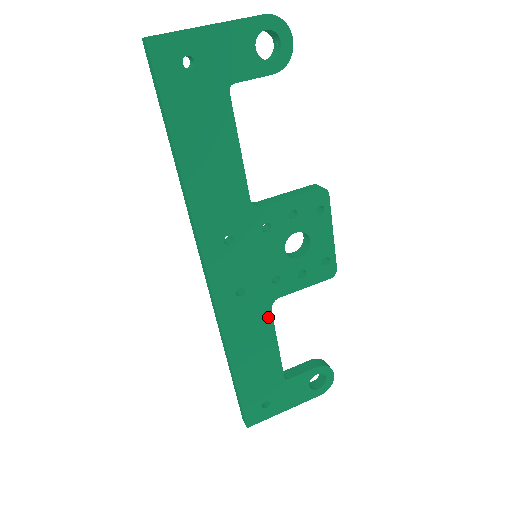
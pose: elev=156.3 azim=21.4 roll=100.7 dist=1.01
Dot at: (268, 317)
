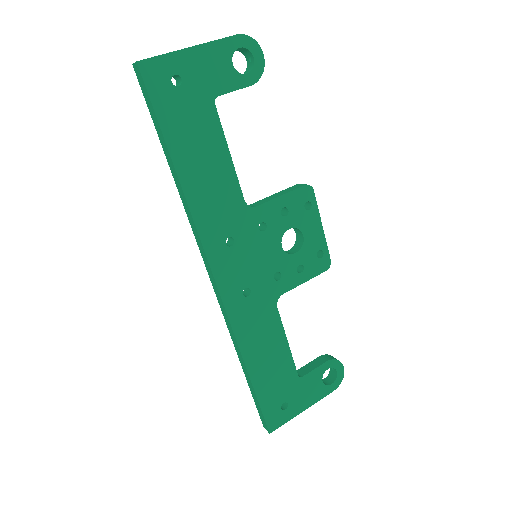
Dot at: (275, 315)
